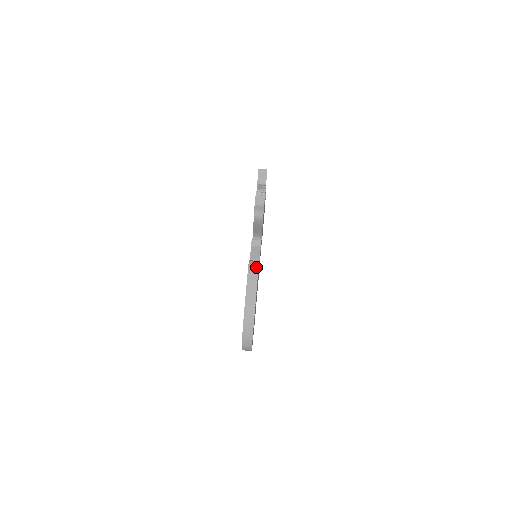
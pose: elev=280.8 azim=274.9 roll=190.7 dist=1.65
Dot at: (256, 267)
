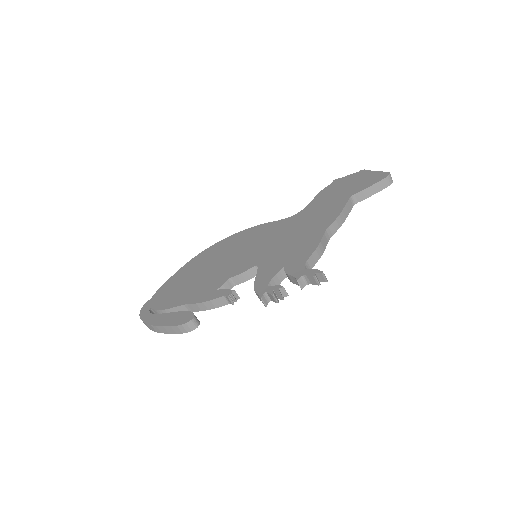
Dot at: (187, 330)
